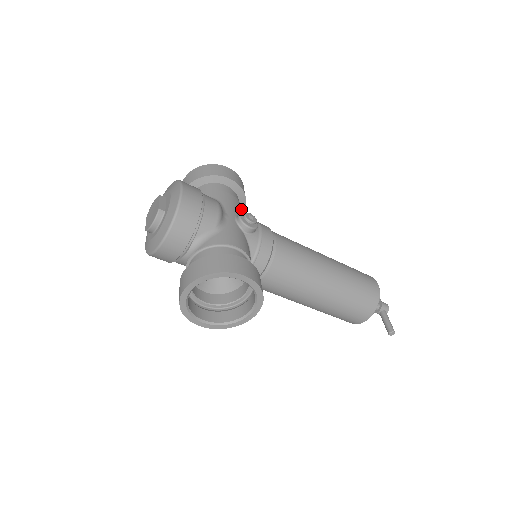
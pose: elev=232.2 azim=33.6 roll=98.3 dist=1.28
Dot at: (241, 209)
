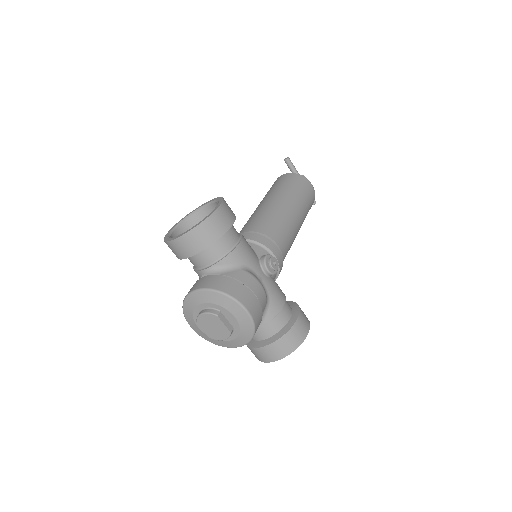
Dot at: (247, 242)
